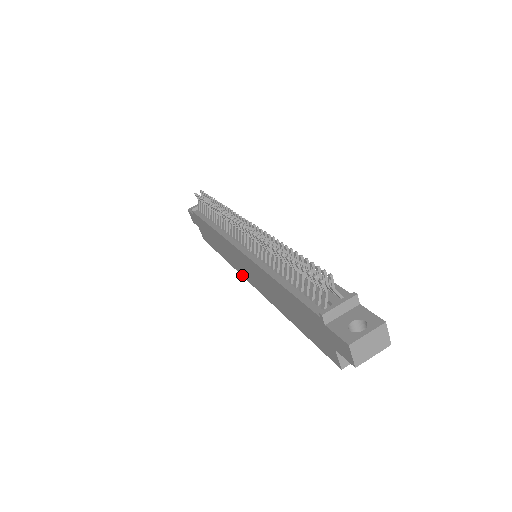
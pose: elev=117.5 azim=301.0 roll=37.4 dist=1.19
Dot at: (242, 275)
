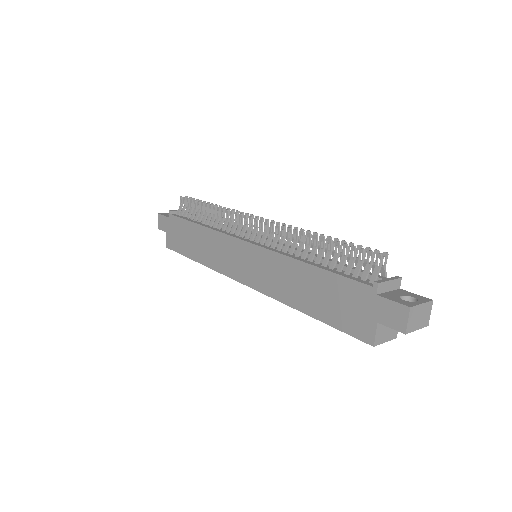
Dot at: (228, 275)
